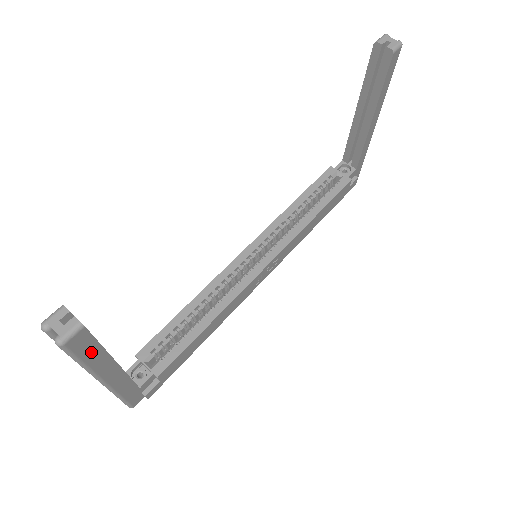
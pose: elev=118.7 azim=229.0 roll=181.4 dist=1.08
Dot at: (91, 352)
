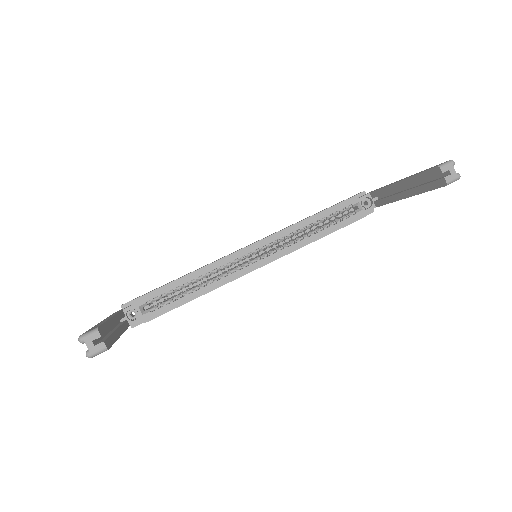
Dot at: occluded
